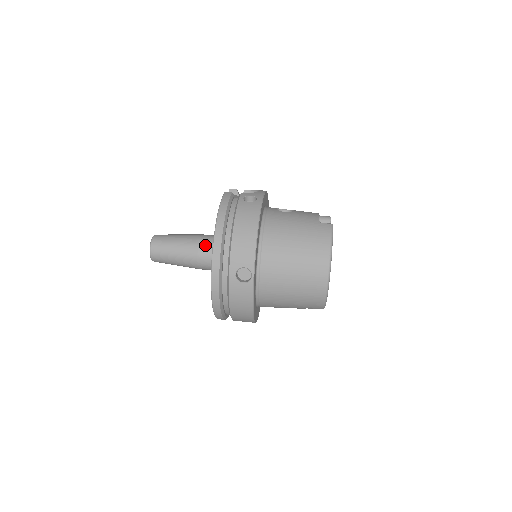
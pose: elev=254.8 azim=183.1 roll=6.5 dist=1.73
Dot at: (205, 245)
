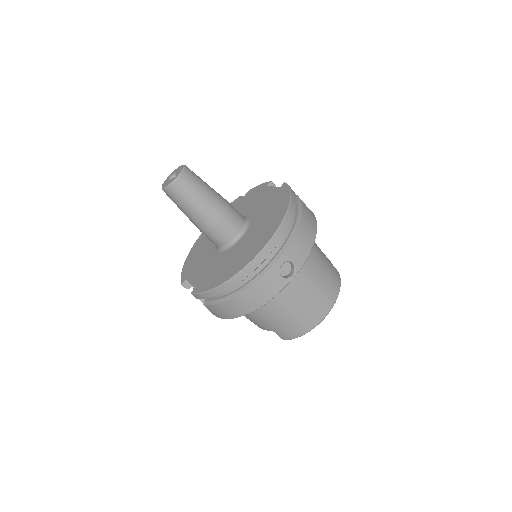
Dot at: (234, 214)
